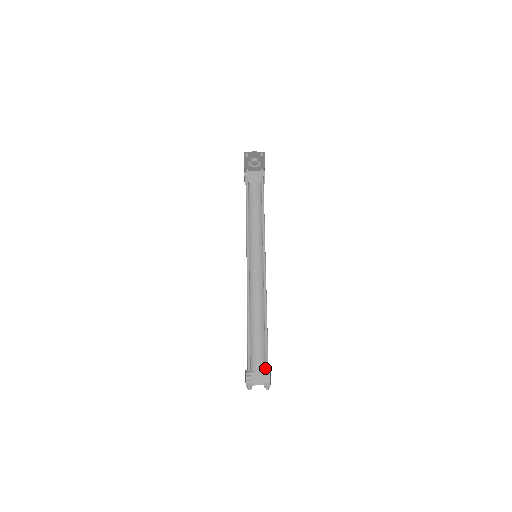
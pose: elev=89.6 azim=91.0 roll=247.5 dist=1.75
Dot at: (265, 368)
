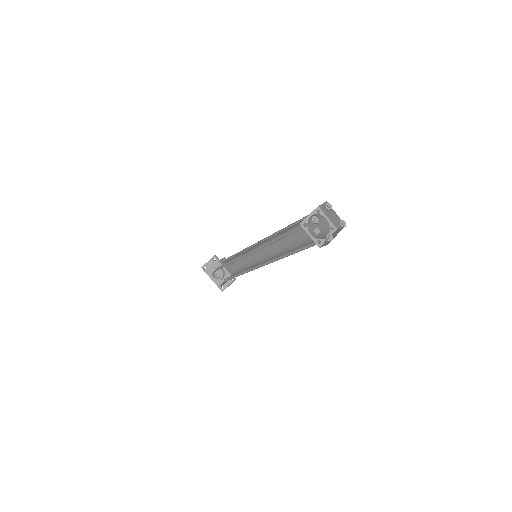
Dot at: (316, 214)
